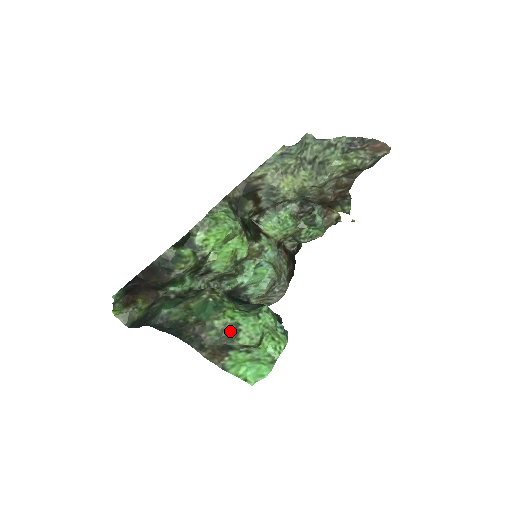
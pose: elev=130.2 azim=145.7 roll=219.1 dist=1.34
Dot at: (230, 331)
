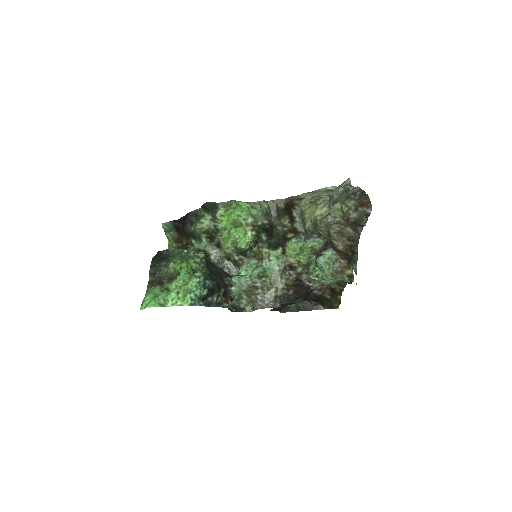
Dot at: (173, 276)
